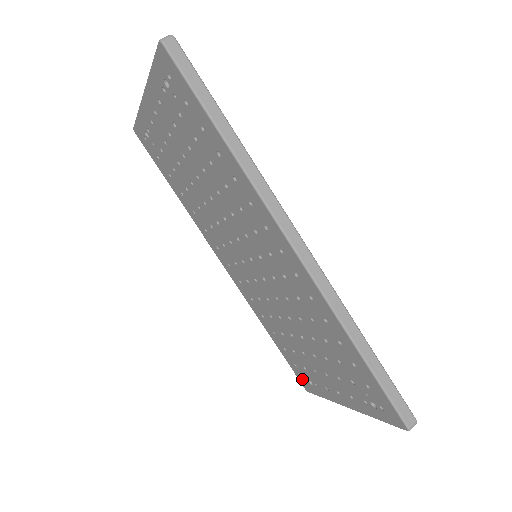
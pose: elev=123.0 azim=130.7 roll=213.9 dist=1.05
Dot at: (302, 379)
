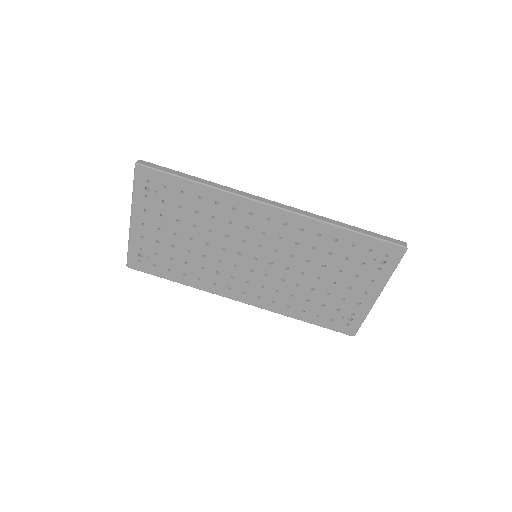
Dot at: (344, 328)
